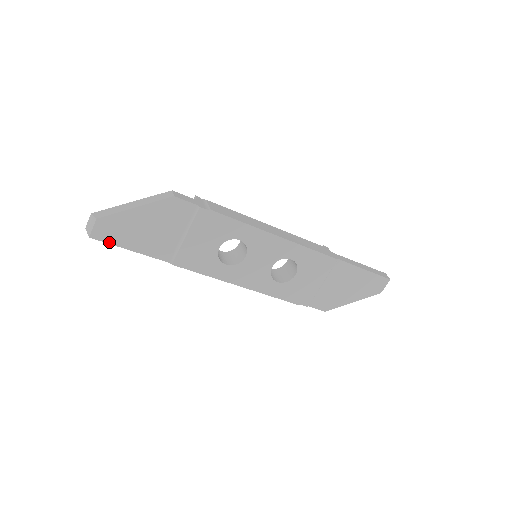
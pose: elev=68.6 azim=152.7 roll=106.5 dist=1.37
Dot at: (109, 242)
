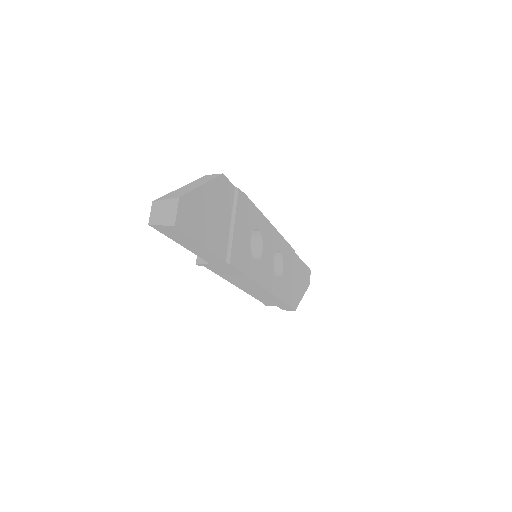
Dot at: (188, 234)
